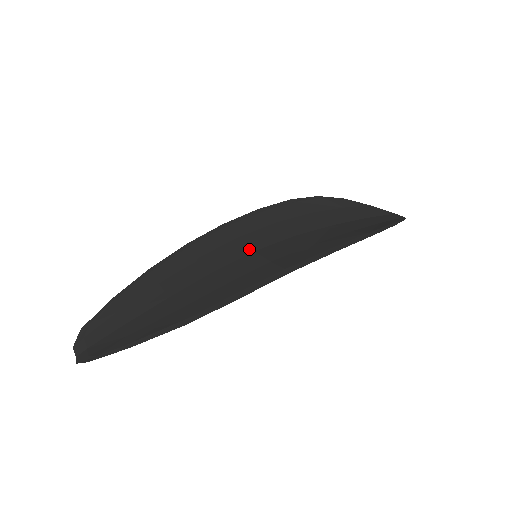
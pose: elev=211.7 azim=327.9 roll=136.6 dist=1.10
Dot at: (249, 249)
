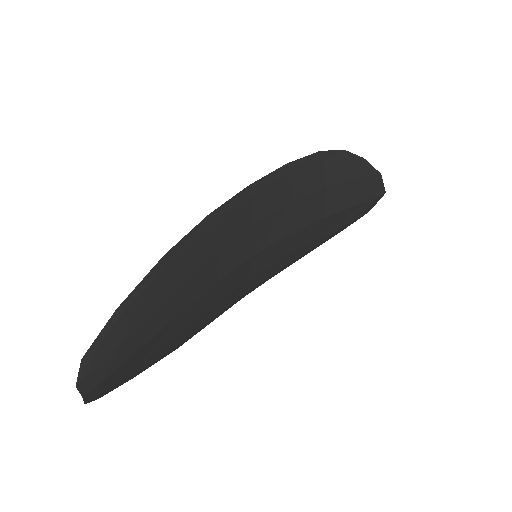
Dot at: (249, 259)
